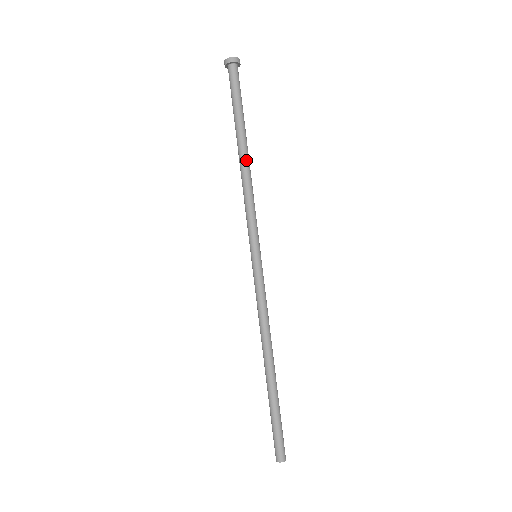
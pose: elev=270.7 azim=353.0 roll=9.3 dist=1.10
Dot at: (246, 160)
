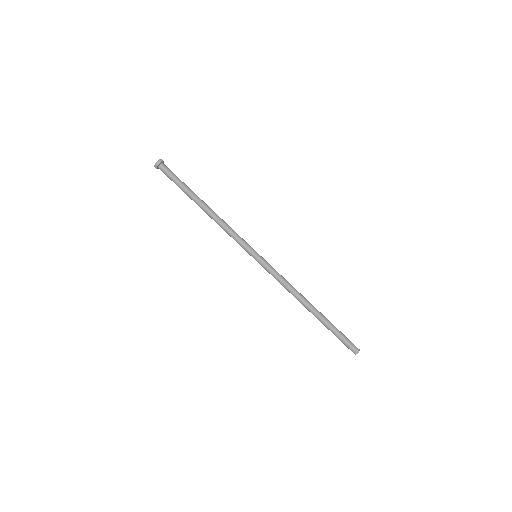
Dot at: (208, 210)
